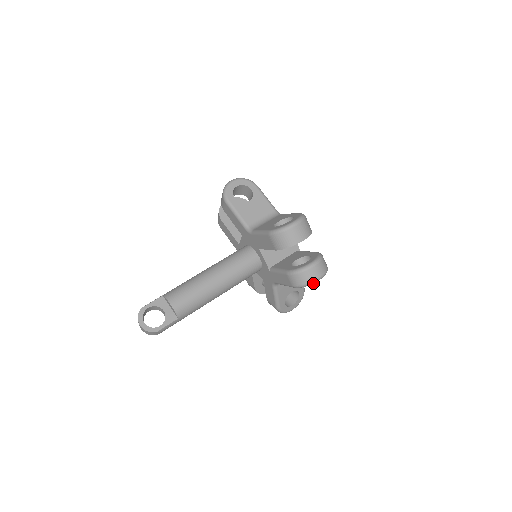
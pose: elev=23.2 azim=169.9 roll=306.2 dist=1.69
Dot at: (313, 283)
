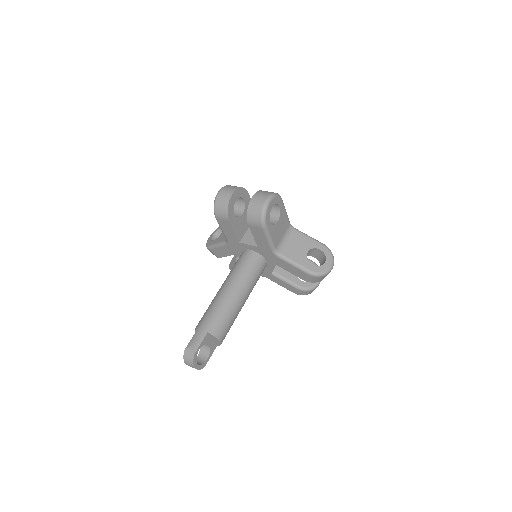
Dot at: occluded
